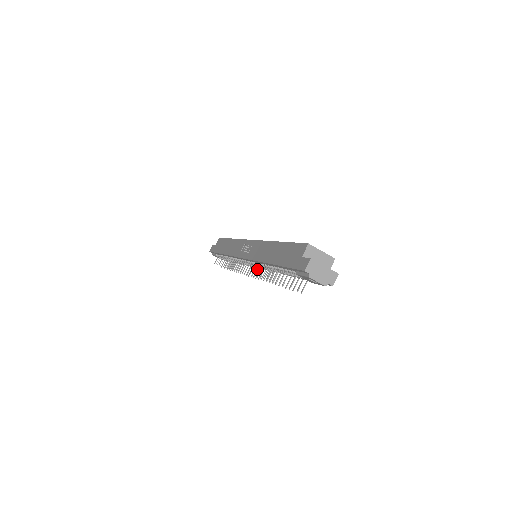
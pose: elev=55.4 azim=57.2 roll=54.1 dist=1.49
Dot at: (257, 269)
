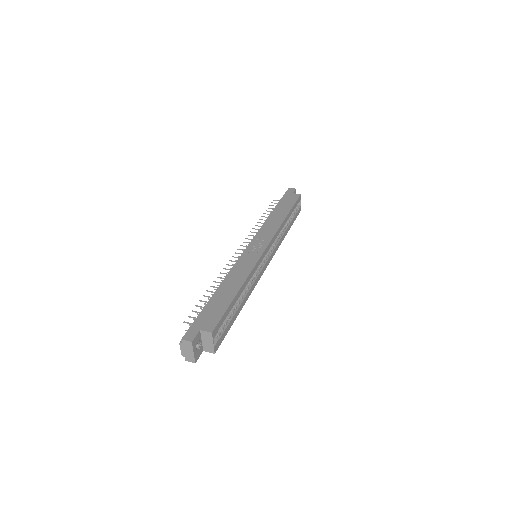
Dot at: (230, 269)
